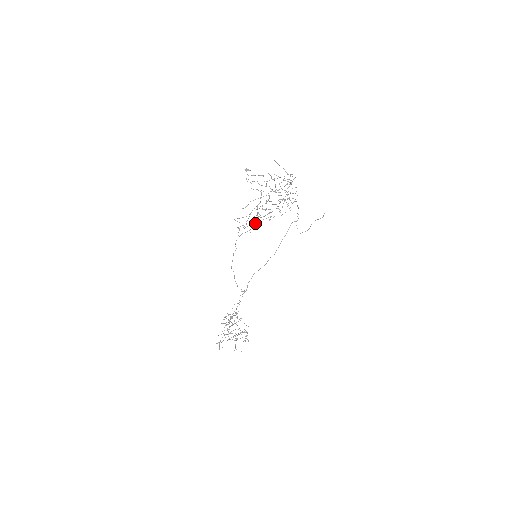
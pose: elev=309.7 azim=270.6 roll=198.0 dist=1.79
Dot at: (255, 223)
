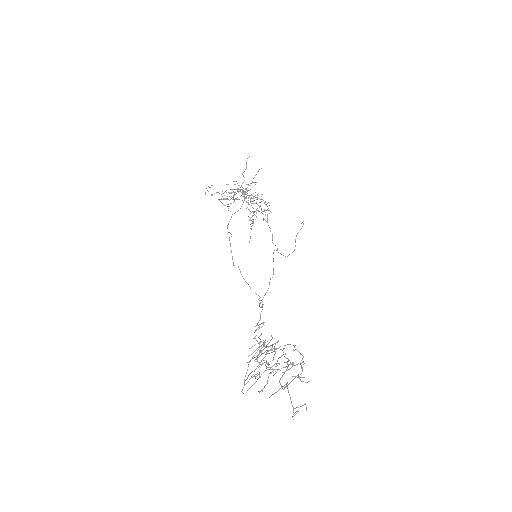
Dot at: (245, 191)
